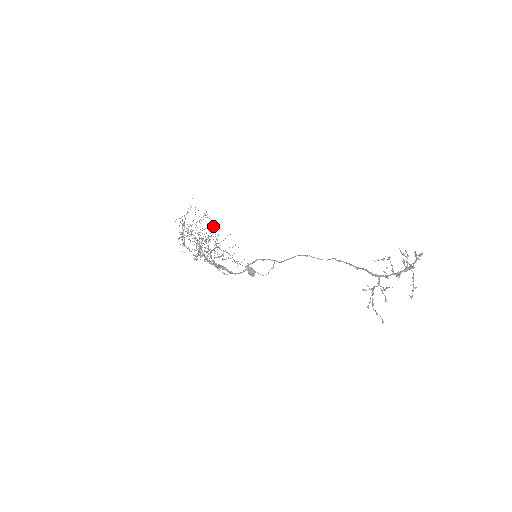
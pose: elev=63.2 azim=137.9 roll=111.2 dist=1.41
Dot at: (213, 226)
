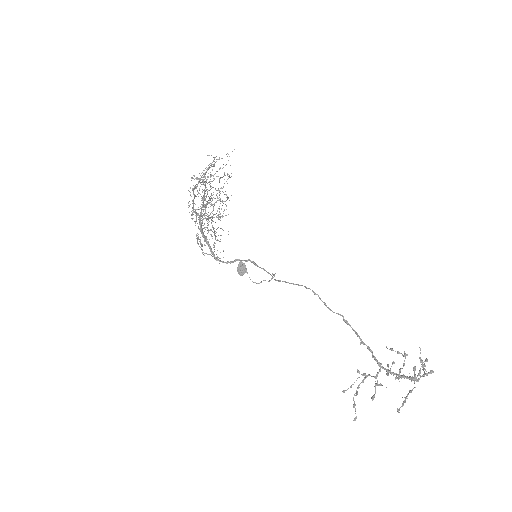
Dot at: (225, 194)
